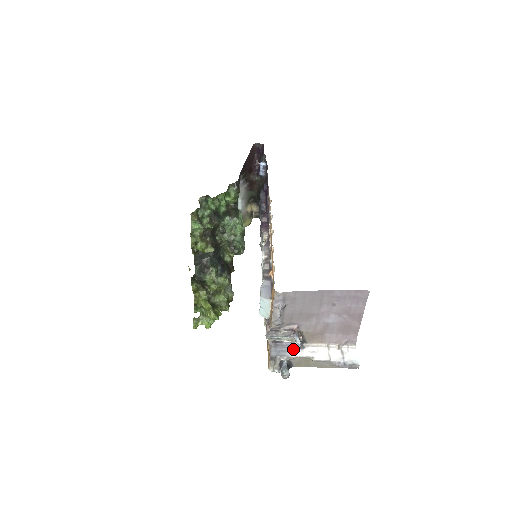
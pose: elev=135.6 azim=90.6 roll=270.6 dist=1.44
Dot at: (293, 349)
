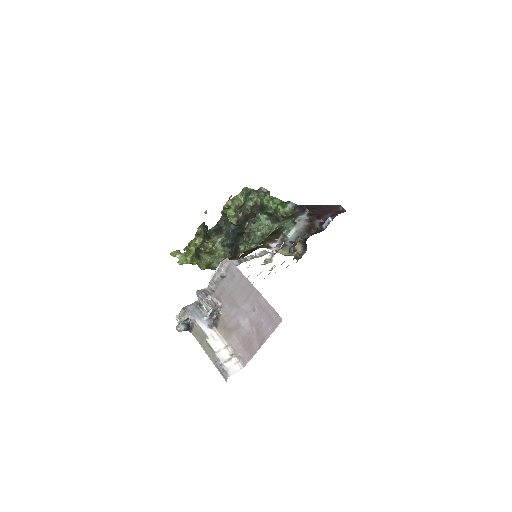
Dot at: (204, 321)
